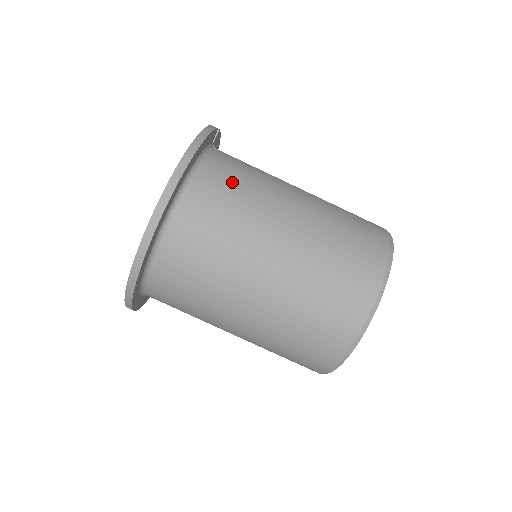
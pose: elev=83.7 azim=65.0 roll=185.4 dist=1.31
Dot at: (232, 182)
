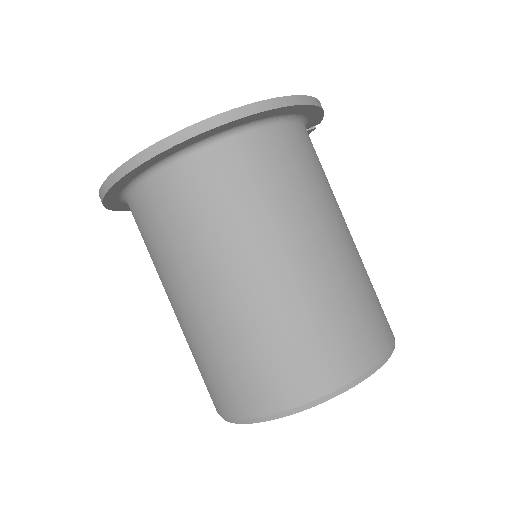
Dot at: (315, 162)
